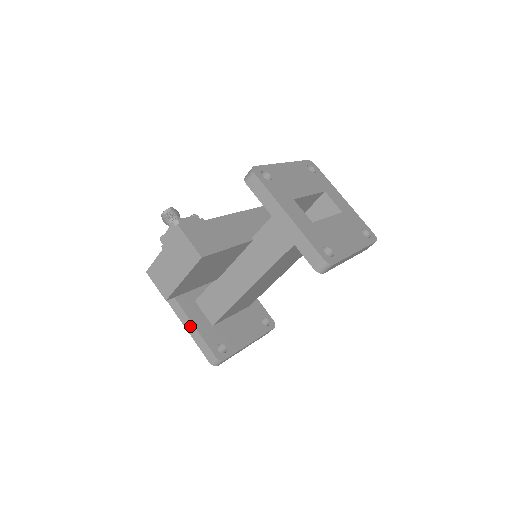
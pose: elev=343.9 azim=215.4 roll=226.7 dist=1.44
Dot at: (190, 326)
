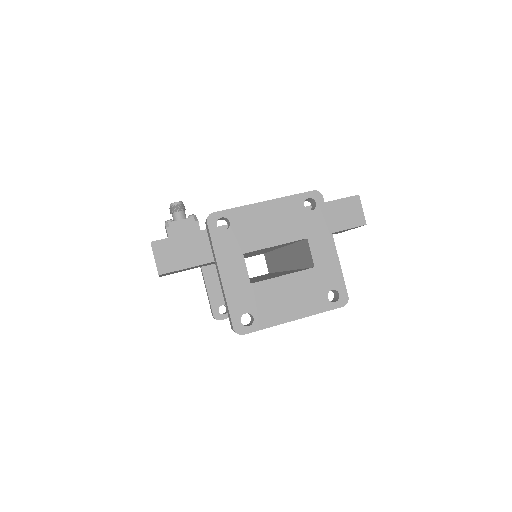
Dot at: (204, 283)
